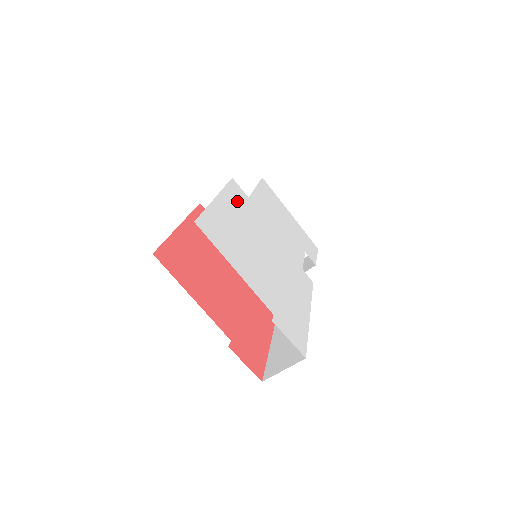
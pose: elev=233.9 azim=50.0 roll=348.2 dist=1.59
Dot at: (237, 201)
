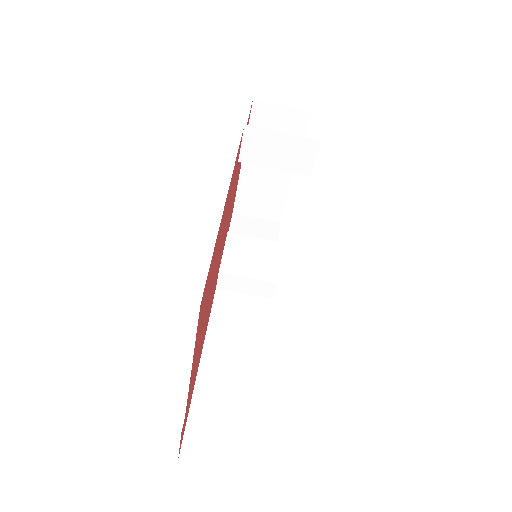
Dot at: occluded
